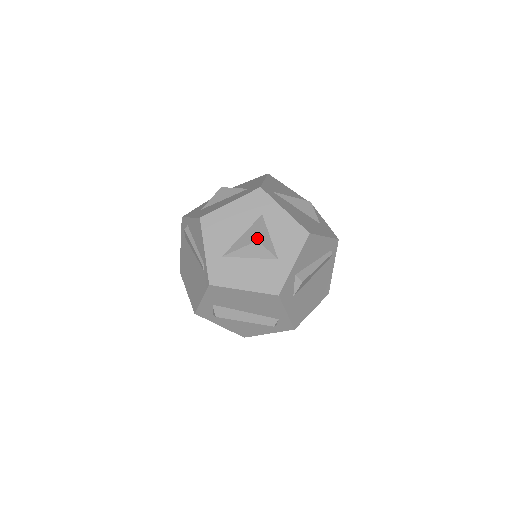
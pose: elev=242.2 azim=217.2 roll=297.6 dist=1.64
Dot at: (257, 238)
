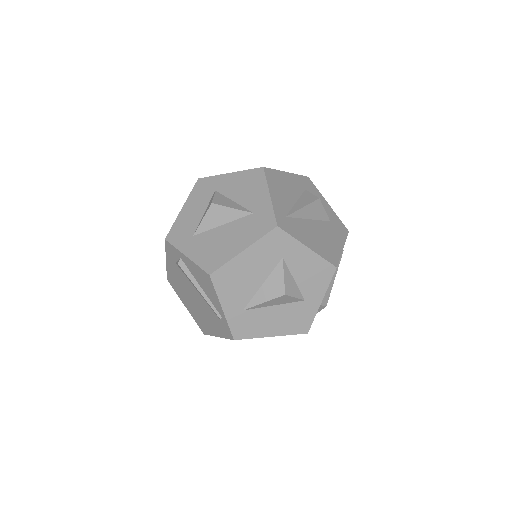
Dot at: (284, 291)
